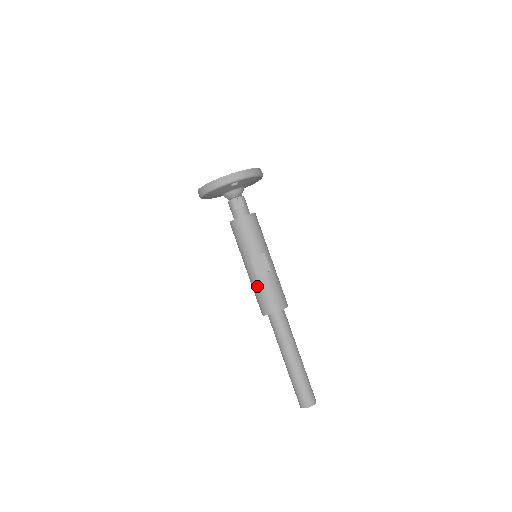
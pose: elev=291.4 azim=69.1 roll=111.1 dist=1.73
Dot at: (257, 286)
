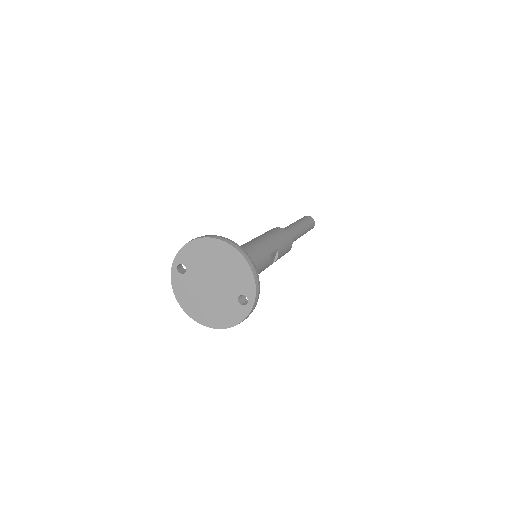
Dot at: occluded
